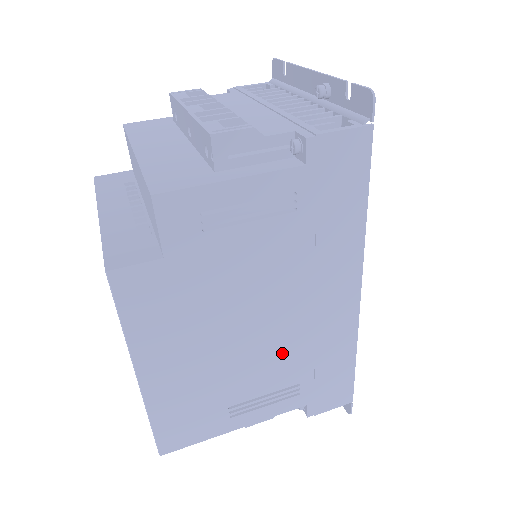
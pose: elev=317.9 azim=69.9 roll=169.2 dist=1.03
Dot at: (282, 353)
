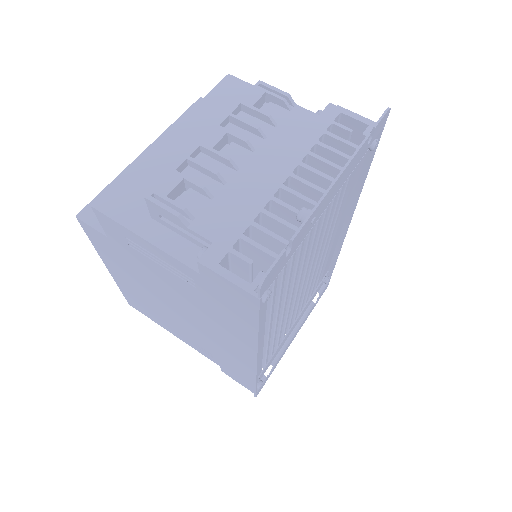
Dot at: (198, 334)
